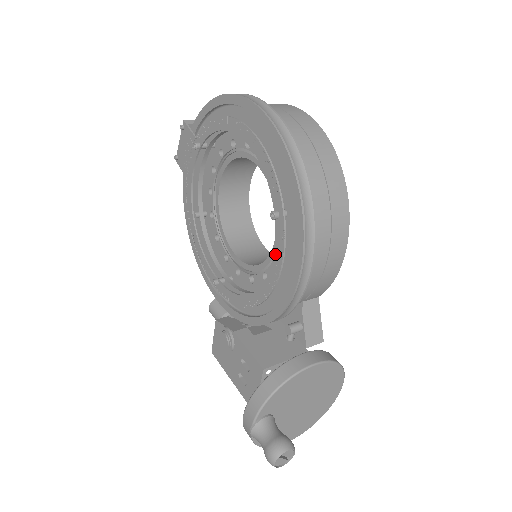
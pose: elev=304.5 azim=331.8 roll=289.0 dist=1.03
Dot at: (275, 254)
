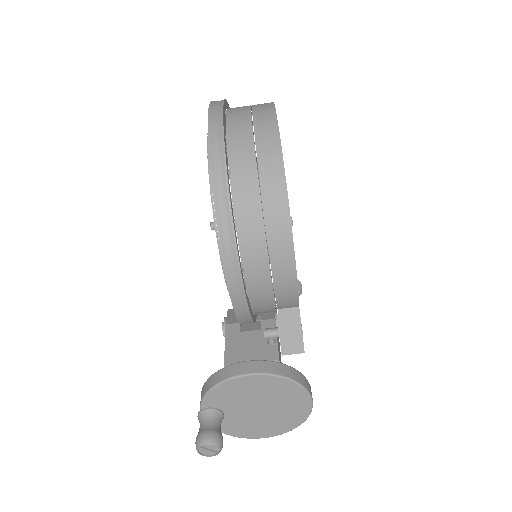
Dot at: occluded
